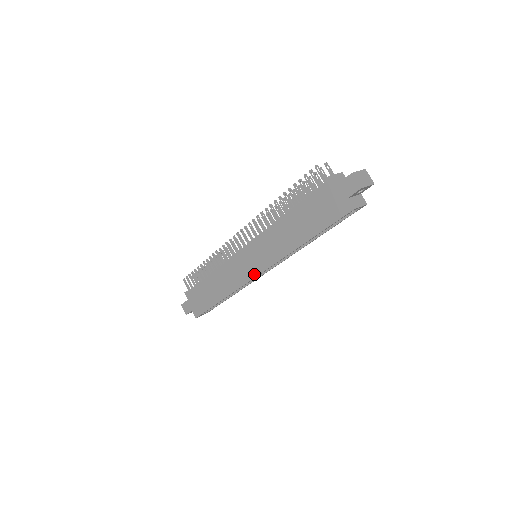
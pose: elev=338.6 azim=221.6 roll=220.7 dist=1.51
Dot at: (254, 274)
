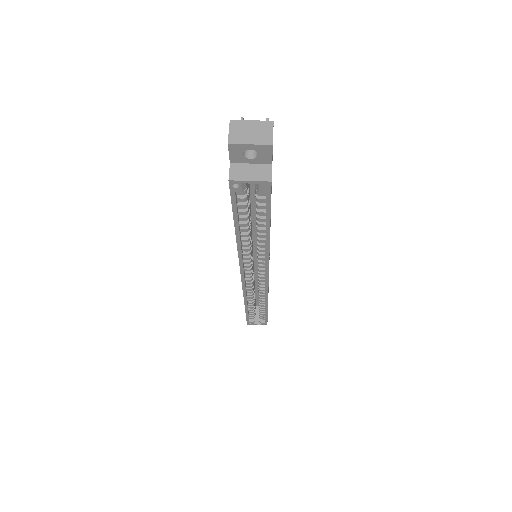
Dot at: occluded
